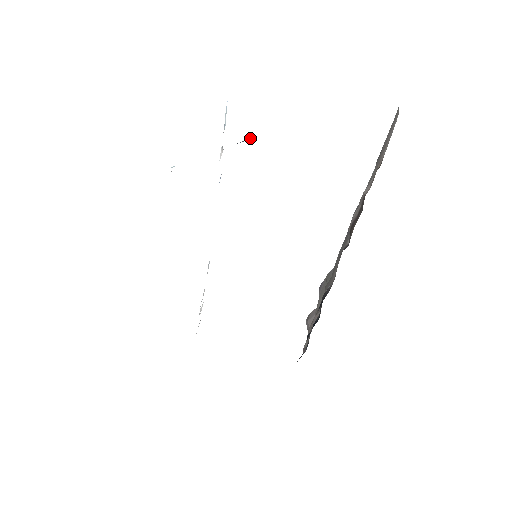
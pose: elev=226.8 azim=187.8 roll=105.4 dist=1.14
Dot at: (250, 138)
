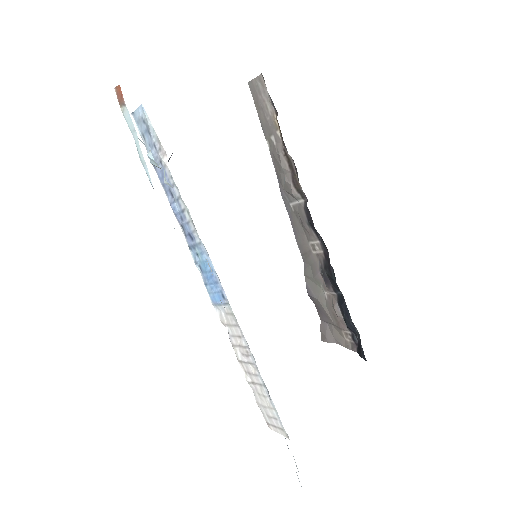
Dot at: occluded
